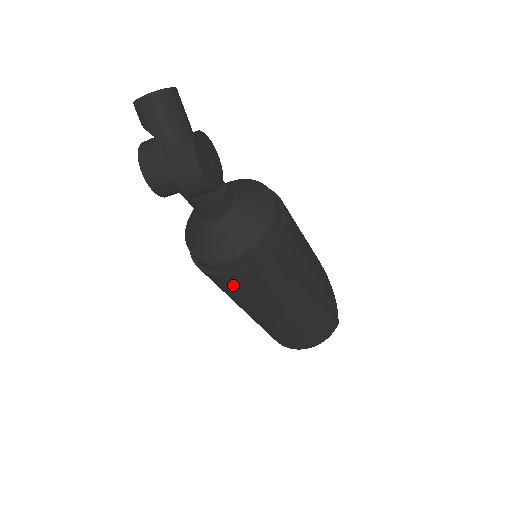
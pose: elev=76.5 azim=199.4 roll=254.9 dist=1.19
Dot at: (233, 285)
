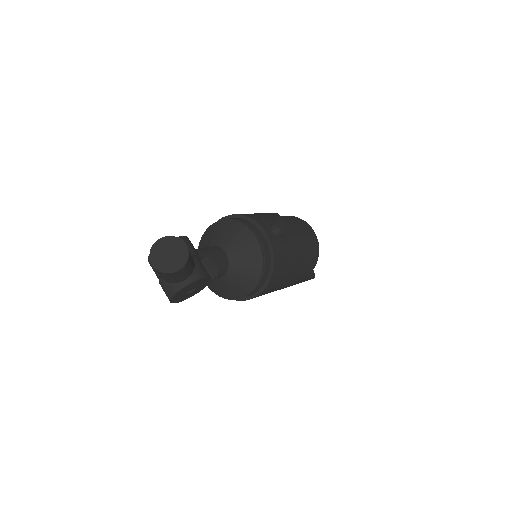
Dot at: occluded
